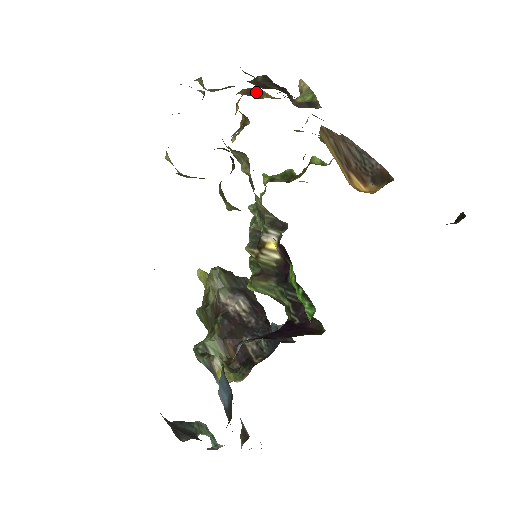
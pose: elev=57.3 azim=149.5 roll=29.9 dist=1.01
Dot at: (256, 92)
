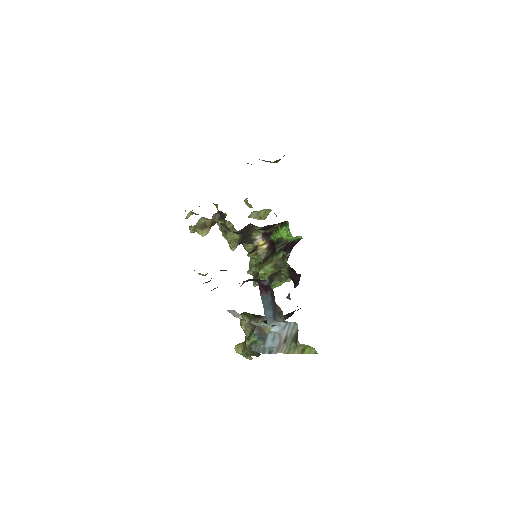
Dot at: occluded
